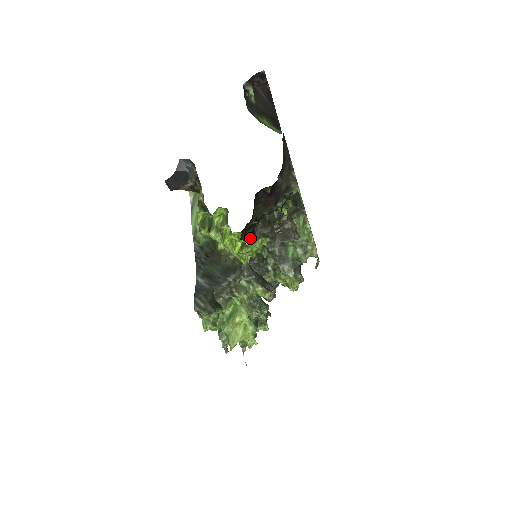
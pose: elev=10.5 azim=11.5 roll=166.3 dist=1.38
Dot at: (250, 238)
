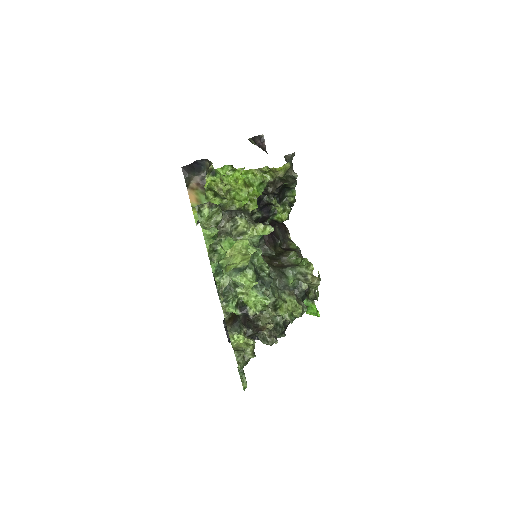
Dot at: occluded
